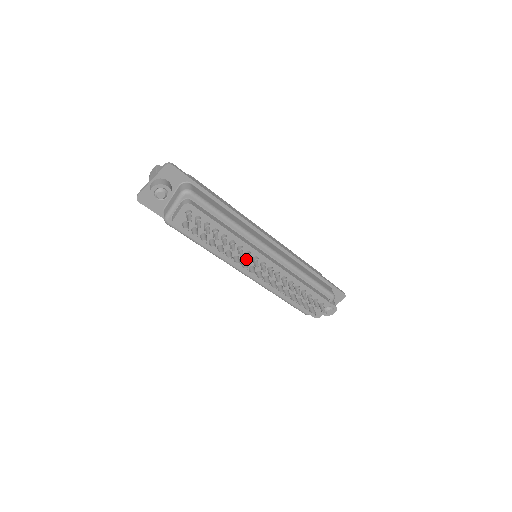
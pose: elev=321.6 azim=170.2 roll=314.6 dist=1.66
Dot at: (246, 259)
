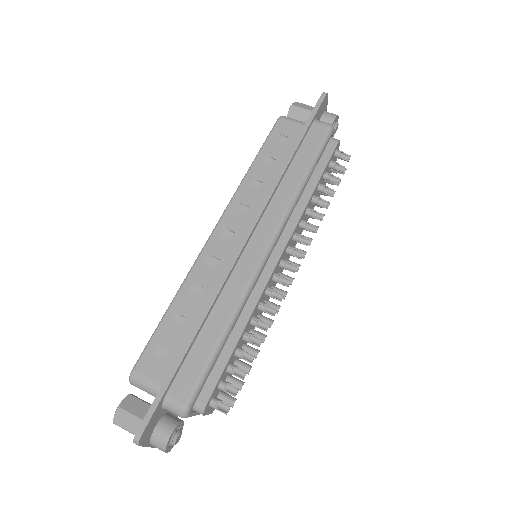
Dot at: occluded
